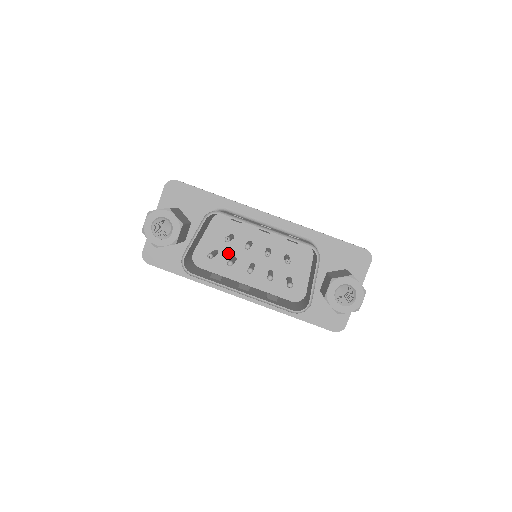
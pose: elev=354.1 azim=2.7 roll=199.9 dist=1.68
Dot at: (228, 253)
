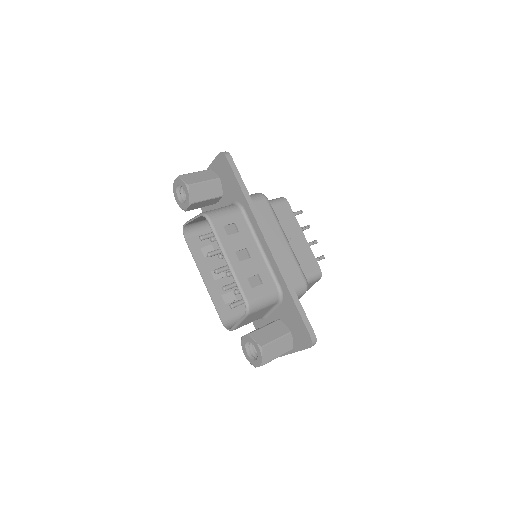
Dot at: occluded
